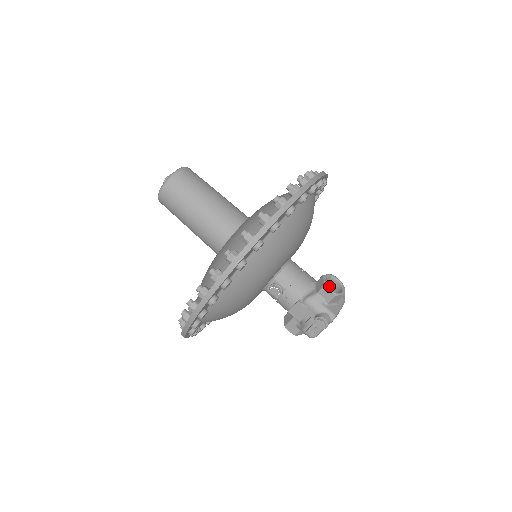
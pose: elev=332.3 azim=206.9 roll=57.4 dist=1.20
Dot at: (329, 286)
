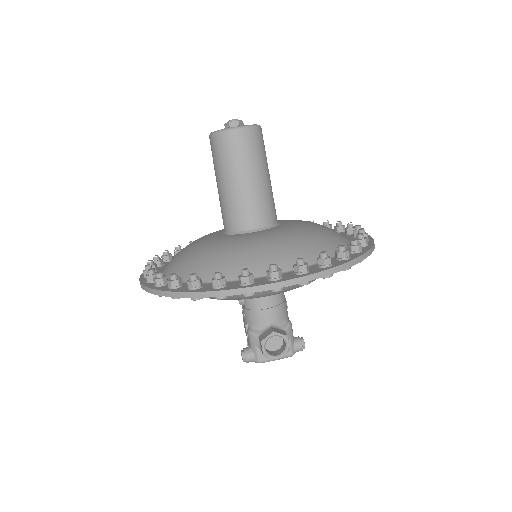
Dot at: (282, 338)
